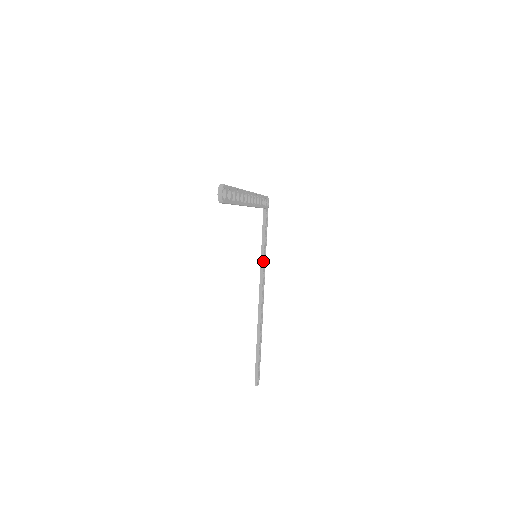
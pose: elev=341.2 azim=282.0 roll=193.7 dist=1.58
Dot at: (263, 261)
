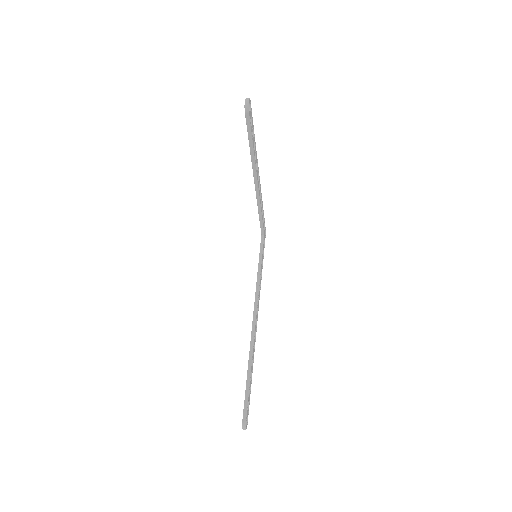
Dot at: (259, 281)
